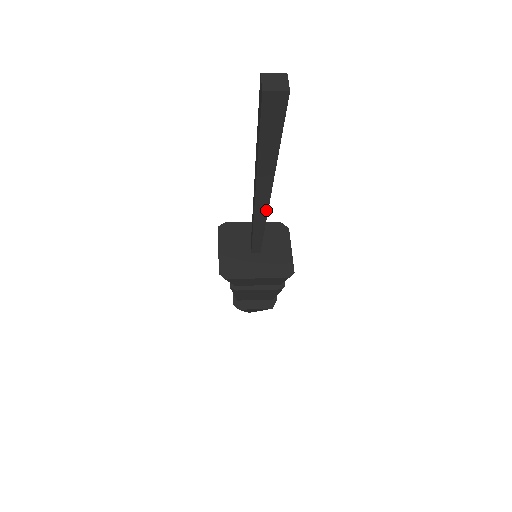
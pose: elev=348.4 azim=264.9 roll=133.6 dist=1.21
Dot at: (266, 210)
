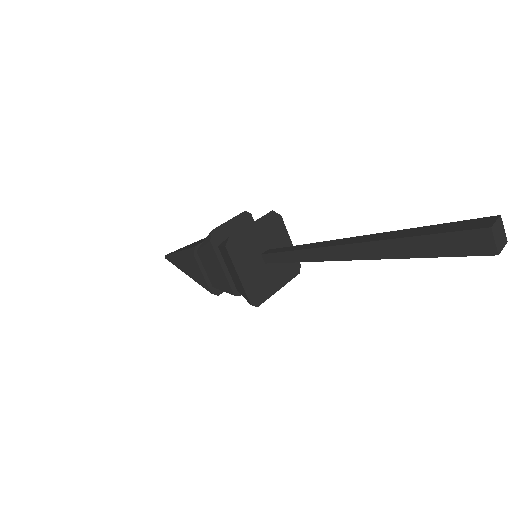
Dot at: occluded
